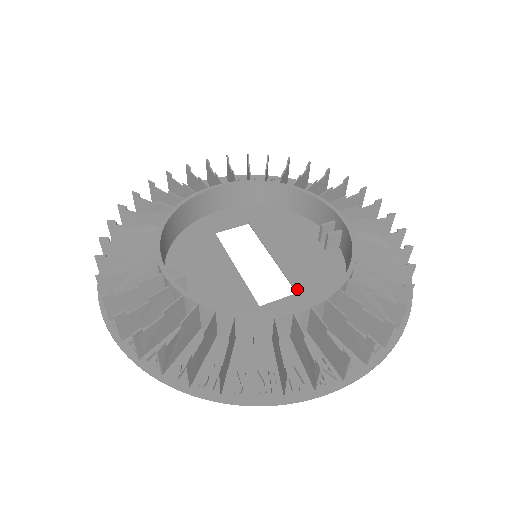
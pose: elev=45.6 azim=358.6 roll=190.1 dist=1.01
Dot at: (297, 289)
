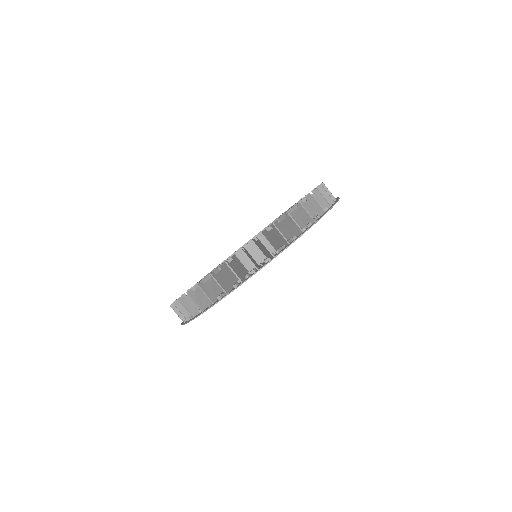
Dot at: occluded
